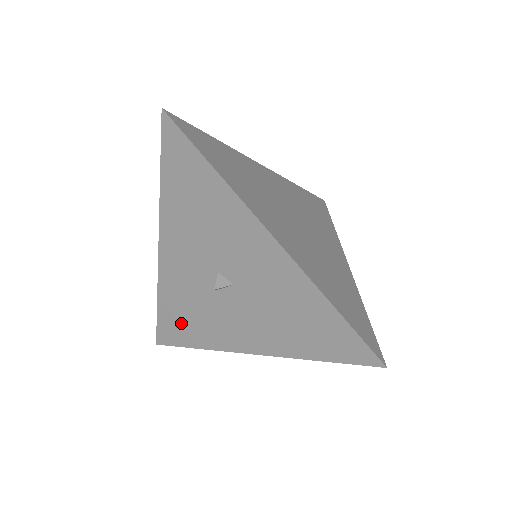
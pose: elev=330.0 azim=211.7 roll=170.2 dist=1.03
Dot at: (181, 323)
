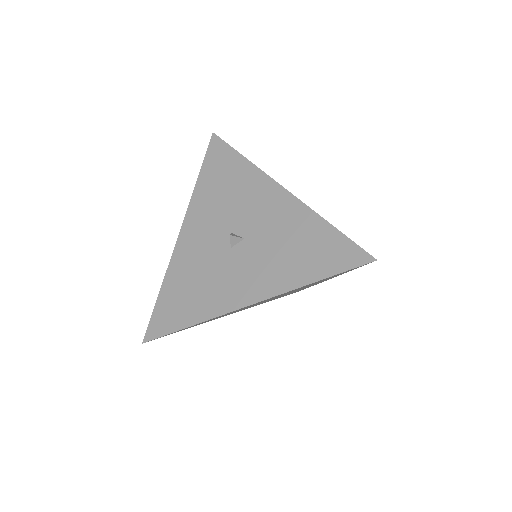
Dot at: (181, 302)
